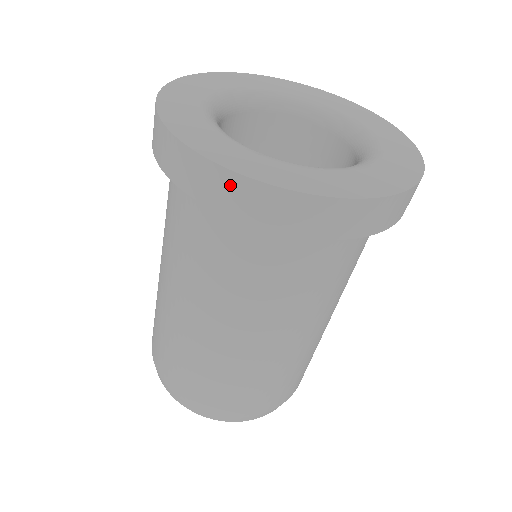
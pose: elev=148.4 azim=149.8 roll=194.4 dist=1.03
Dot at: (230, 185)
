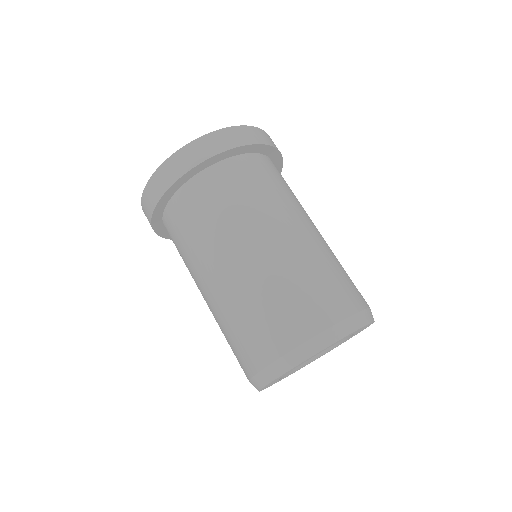
Dot at: (171, 164)
